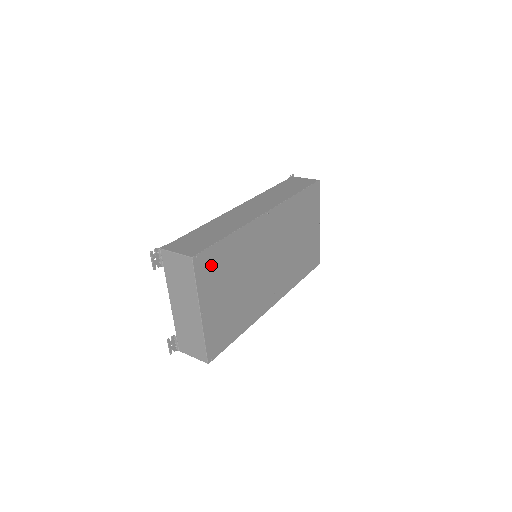
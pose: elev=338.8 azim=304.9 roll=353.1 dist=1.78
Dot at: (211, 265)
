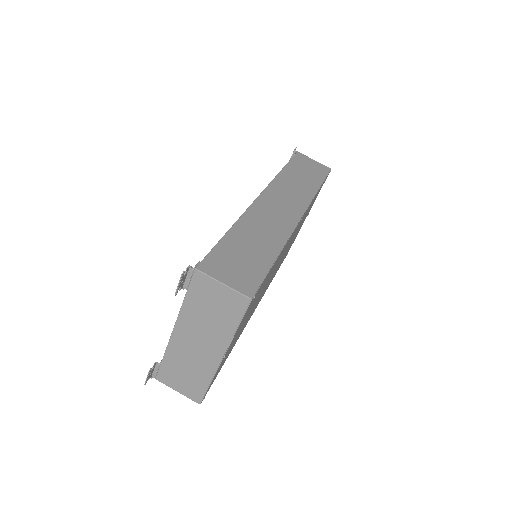
Dot at: (254, 299)
